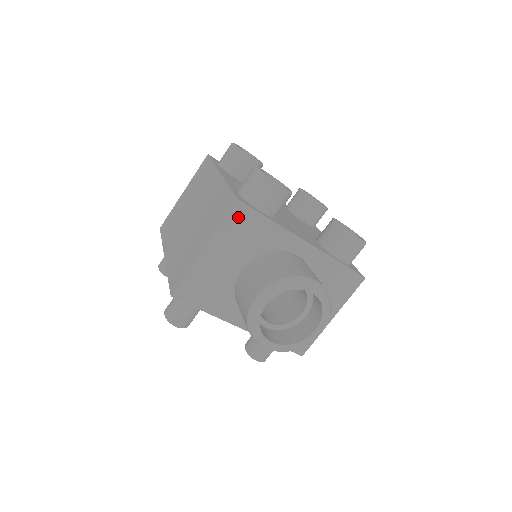
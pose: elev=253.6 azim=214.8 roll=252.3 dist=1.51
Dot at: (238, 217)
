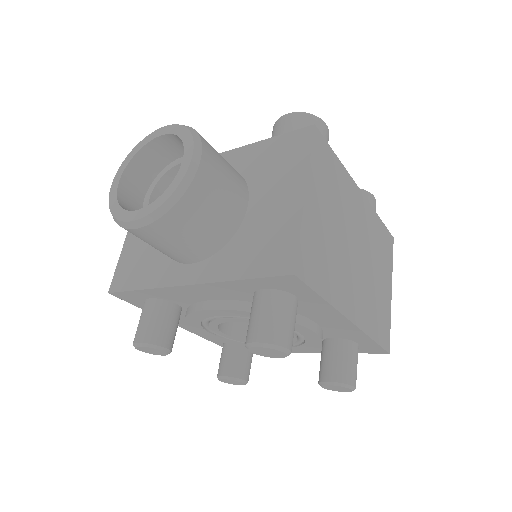
Dot at: occluded
